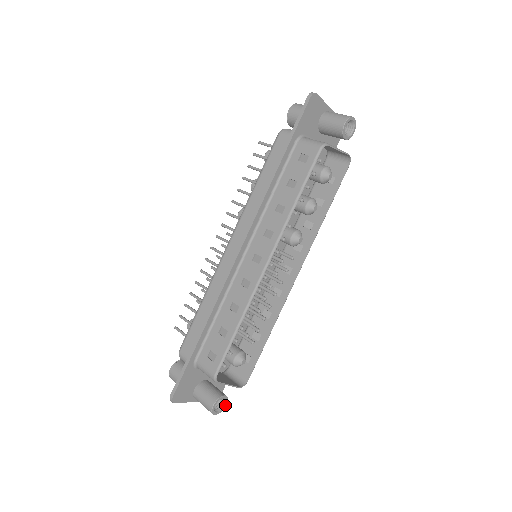
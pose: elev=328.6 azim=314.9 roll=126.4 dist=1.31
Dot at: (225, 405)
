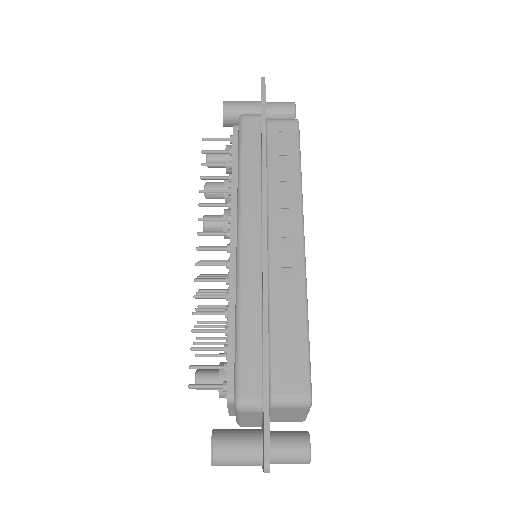
Dot at: occluded
